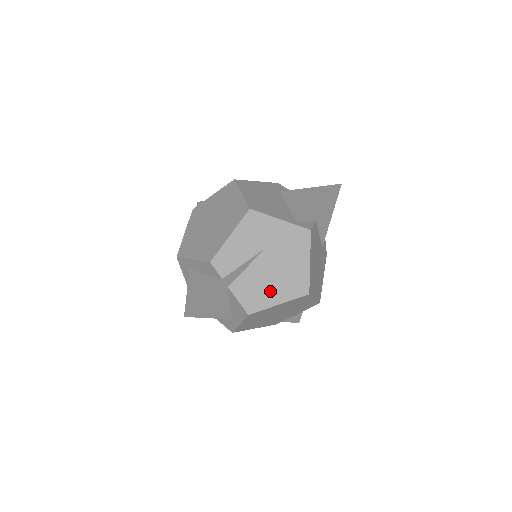
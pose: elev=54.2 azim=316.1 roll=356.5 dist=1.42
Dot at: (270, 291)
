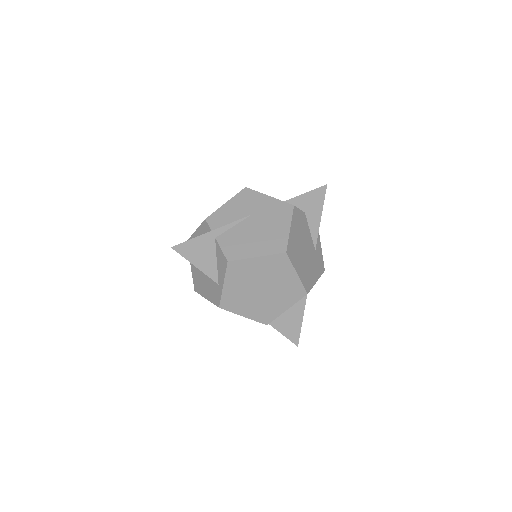
Dot at: (251, 245)
